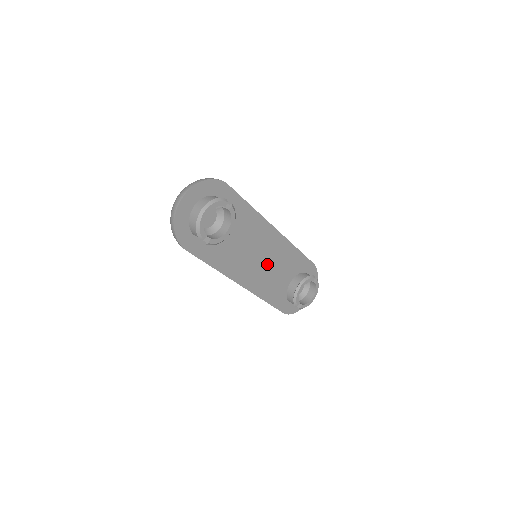
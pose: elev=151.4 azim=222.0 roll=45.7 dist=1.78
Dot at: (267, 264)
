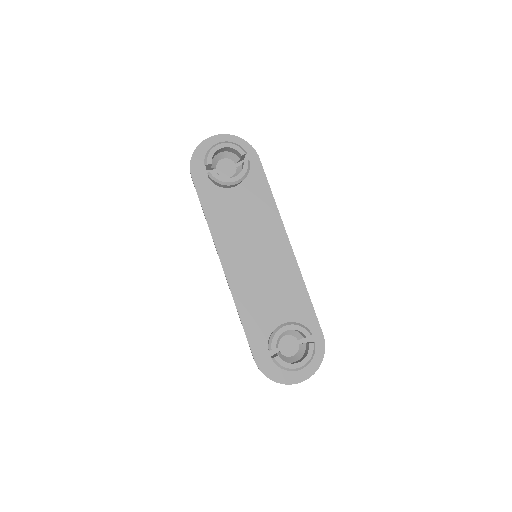
Dot at: (262, 271)
